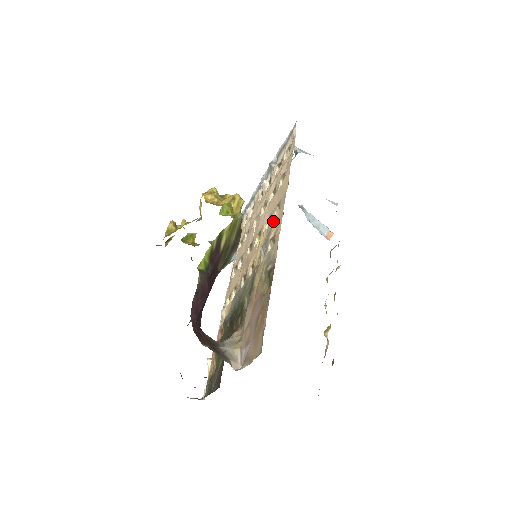
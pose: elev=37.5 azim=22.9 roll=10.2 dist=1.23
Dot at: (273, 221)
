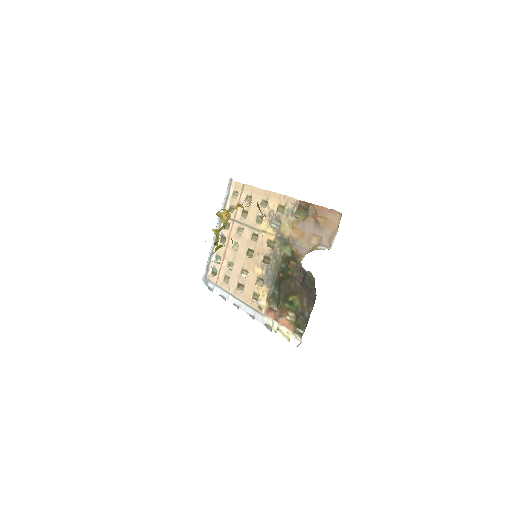
Dot at: (268, 207)
